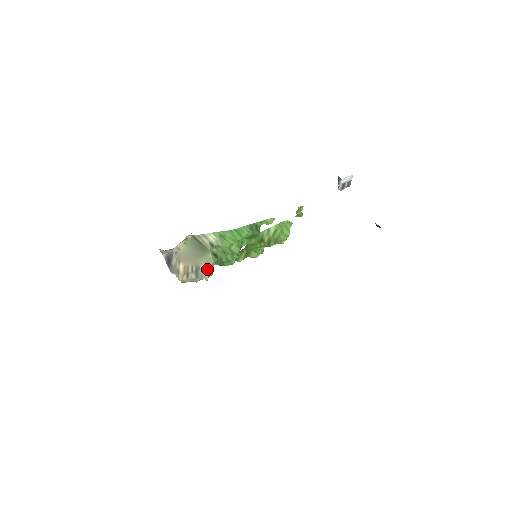
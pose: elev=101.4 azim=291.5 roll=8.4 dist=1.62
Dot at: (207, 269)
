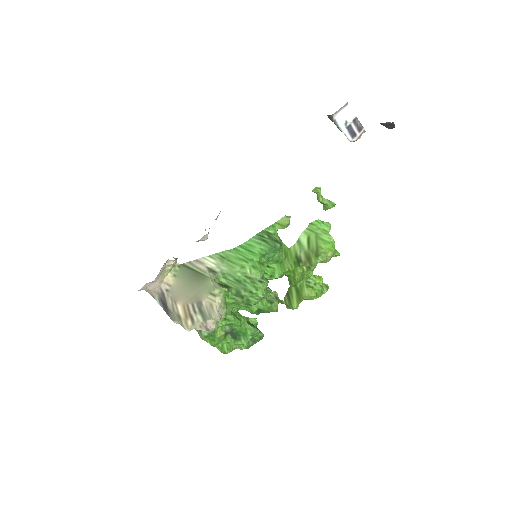
Dot at: (212, 302)
